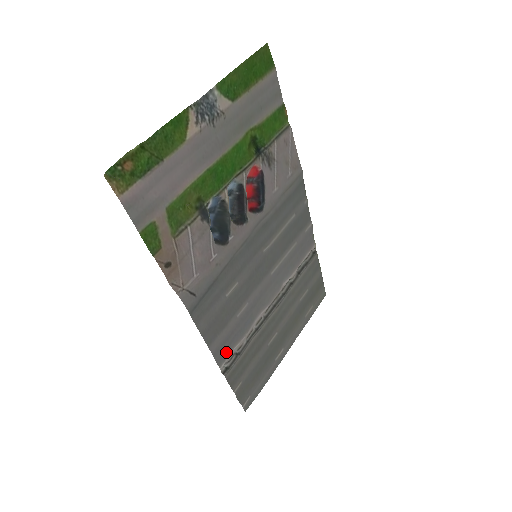
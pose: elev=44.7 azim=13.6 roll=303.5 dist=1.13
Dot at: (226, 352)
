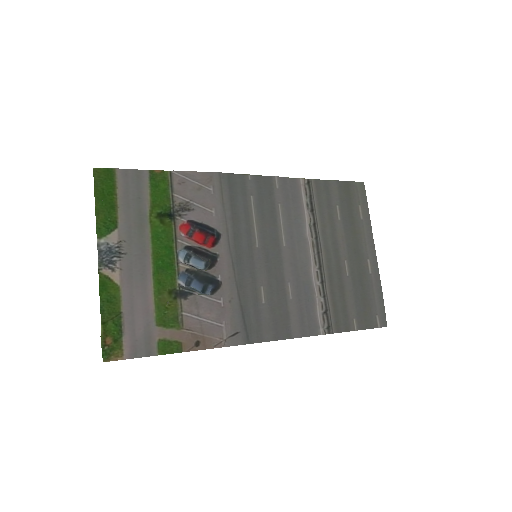
Dot at: (313, 323)
